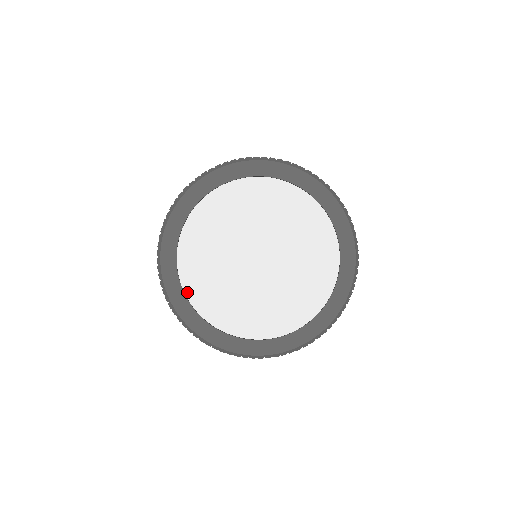
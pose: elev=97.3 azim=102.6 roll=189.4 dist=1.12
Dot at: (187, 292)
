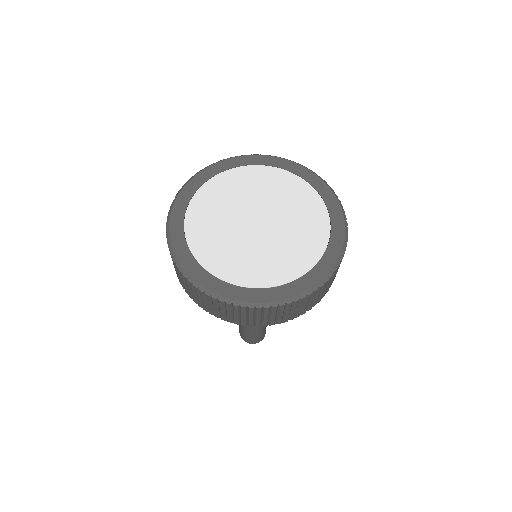
Dot at: (186, 228)
